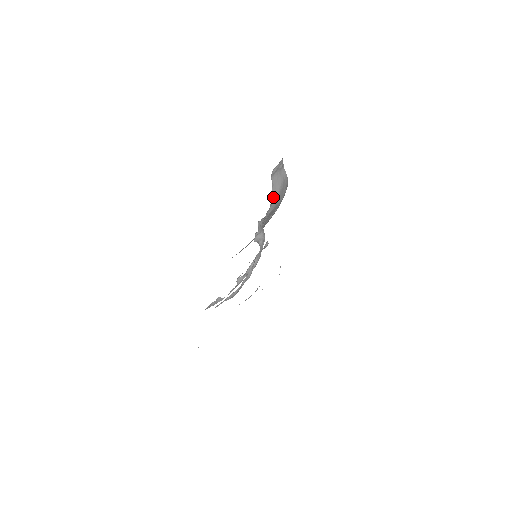
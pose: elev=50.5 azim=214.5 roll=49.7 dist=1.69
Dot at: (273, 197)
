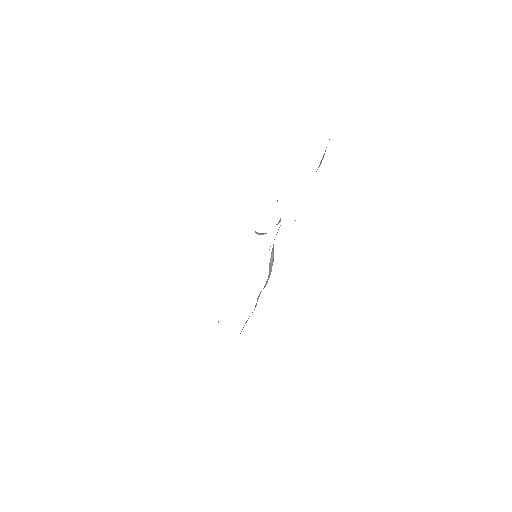
Dot at: occluded
